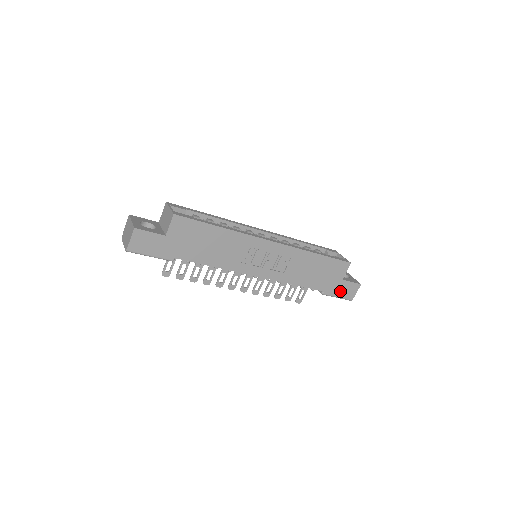
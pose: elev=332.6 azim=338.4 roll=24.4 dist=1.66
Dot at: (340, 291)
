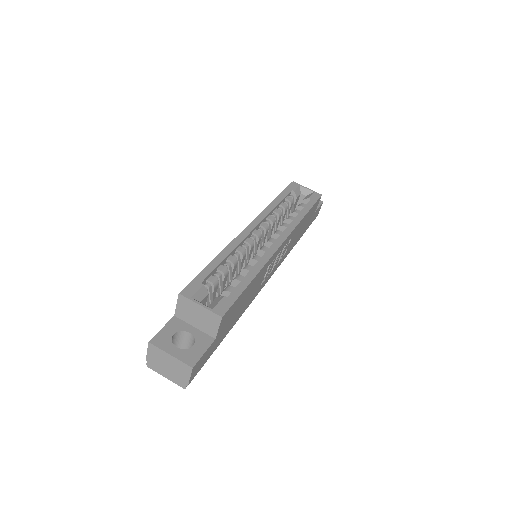
Dot at: (312, 221)
